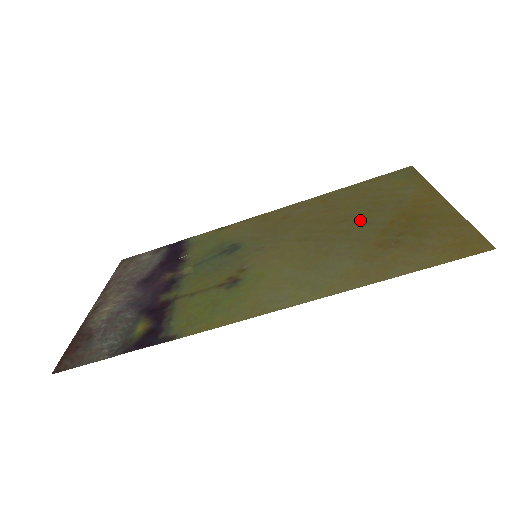
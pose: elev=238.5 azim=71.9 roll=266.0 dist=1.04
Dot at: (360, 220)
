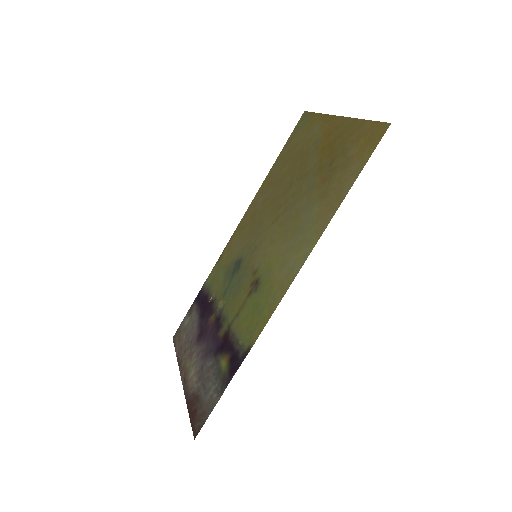
Dot at: (300, 176)
